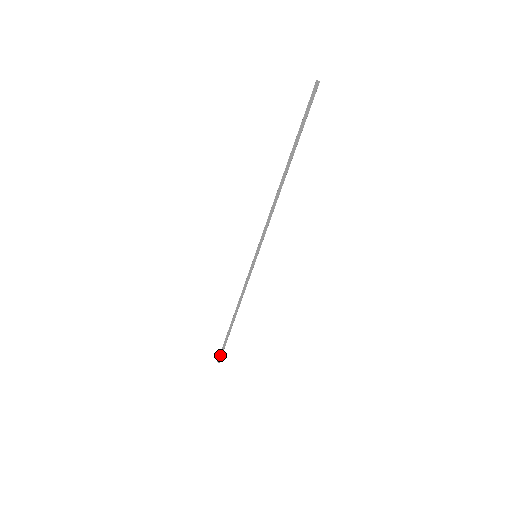
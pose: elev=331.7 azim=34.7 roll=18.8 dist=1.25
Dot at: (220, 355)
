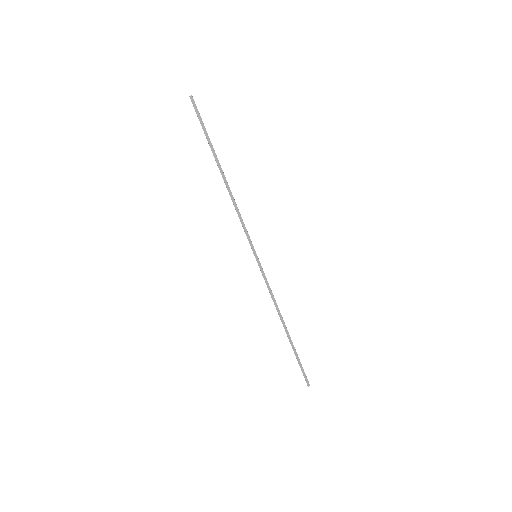
Dot at: (304, 377)
